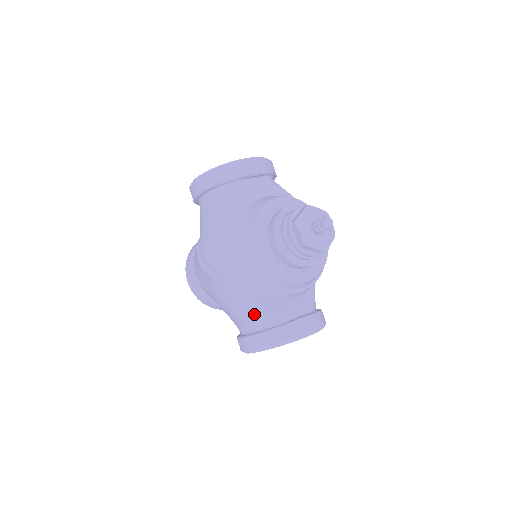
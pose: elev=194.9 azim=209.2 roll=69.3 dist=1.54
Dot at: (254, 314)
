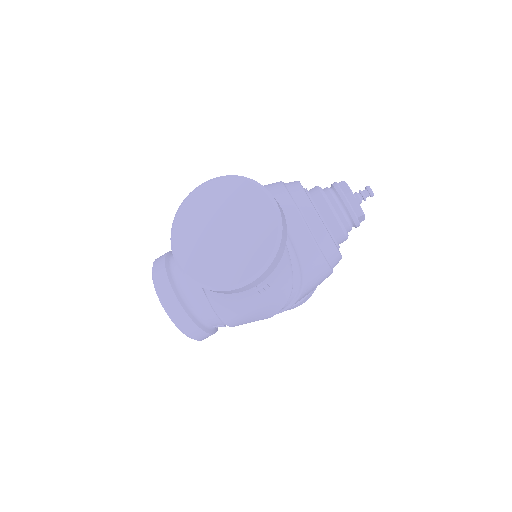
Dot at: occluded
